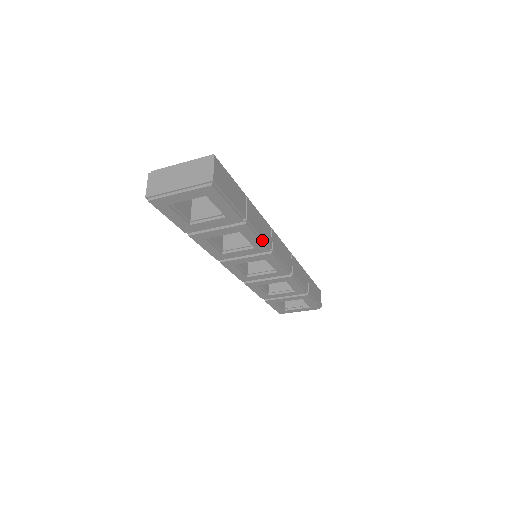
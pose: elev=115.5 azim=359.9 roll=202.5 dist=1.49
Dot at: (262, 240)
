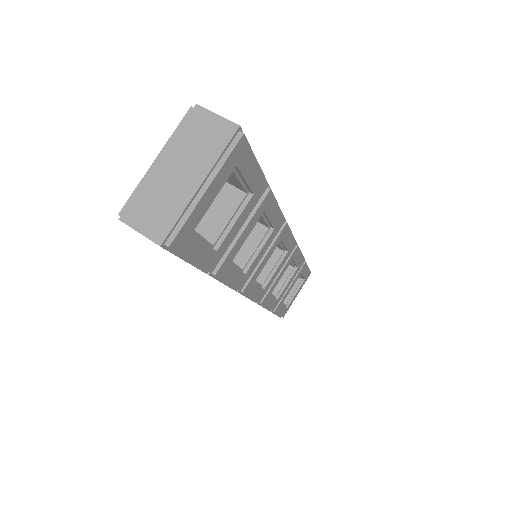
Dot at: occluded
